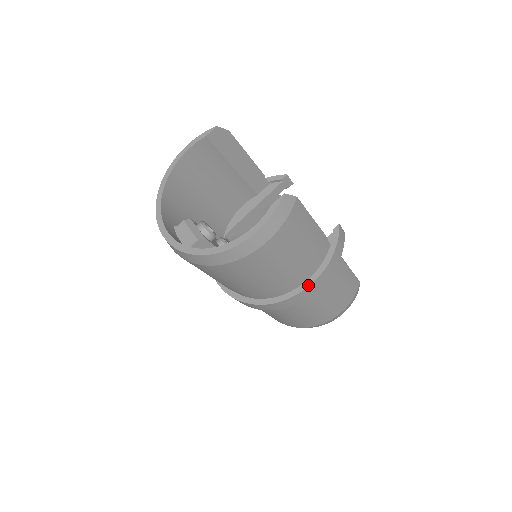
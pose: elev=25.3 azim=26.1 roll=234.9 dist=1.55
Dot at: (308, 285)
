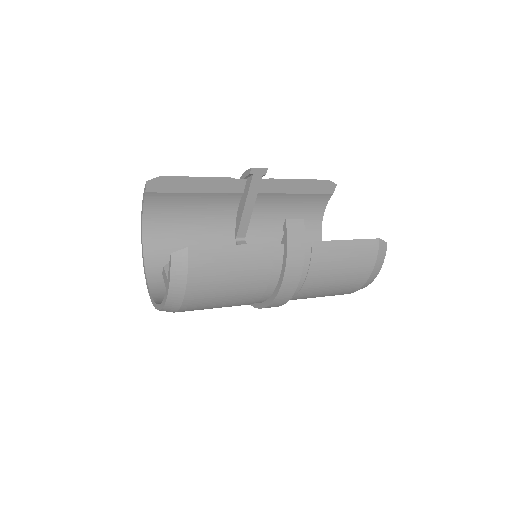
Dot at: (278, 289)
